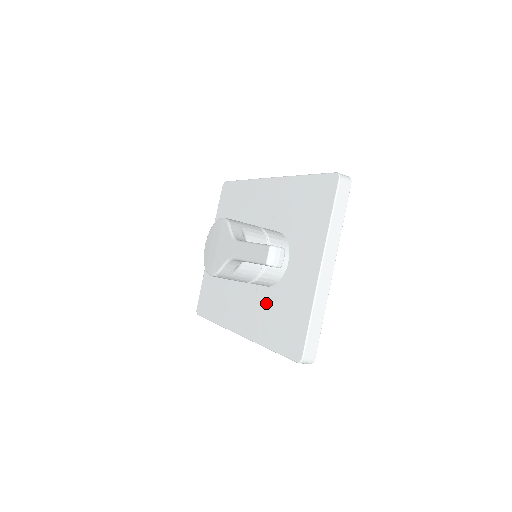
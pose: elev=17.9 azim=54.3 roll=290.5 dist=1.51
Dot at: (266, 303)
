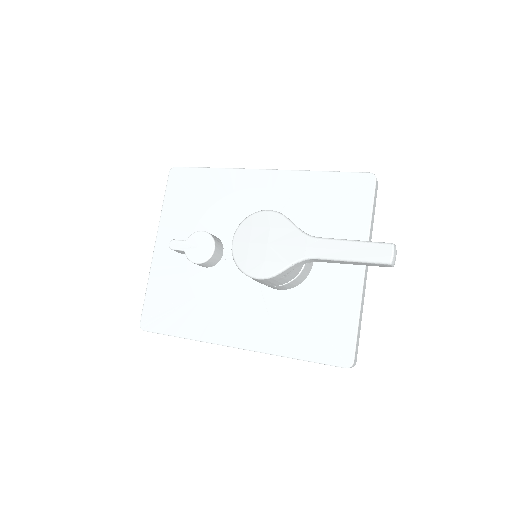
Dot at: (283, 308)
